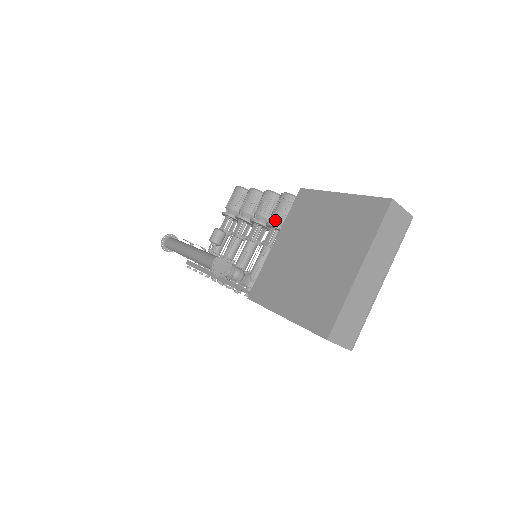
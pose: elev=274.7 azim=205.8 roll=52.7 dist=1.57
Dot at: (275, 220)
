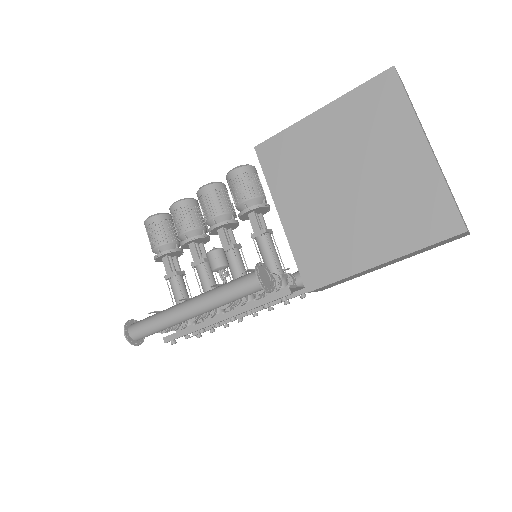
Dot at: (249, 202)
